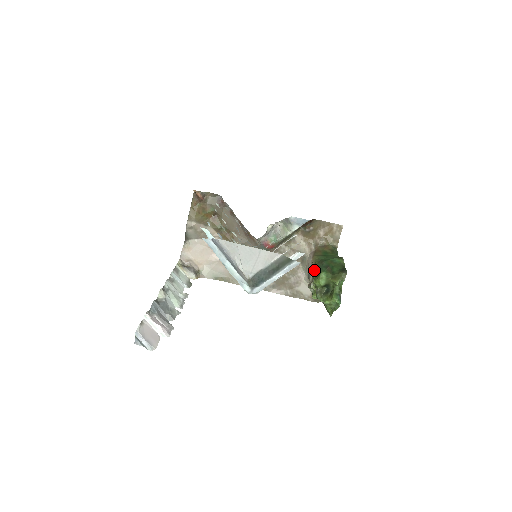
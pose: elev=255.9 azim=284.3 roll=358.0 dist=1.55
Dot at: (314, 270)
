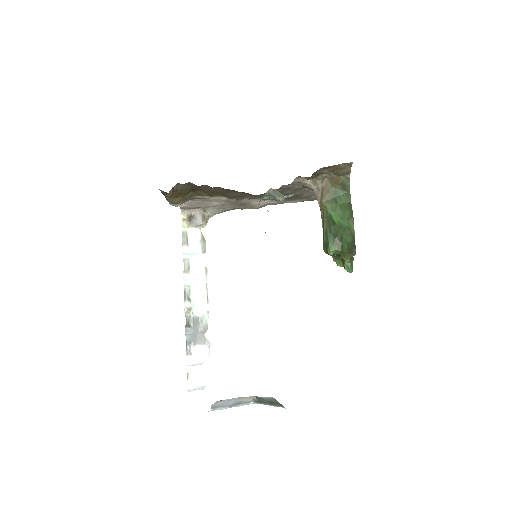
Dot at: (323, 228)
